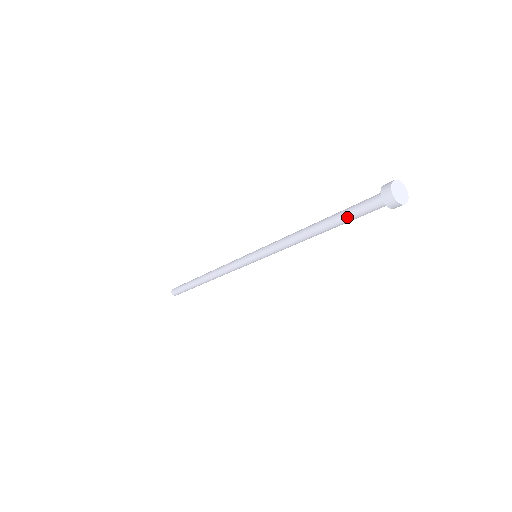
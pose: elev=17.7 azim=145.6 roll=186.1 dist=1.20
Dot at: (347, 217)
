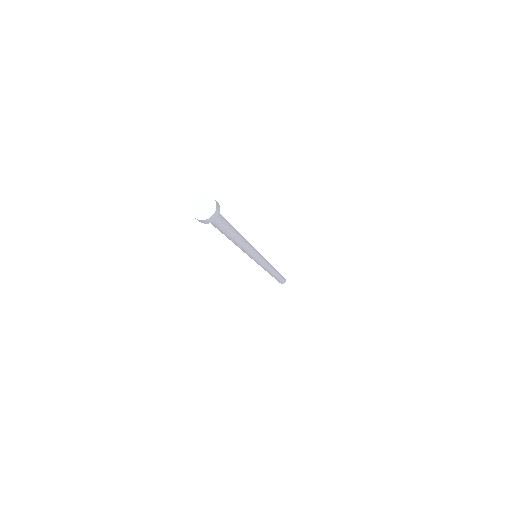
Dot at: occluded
